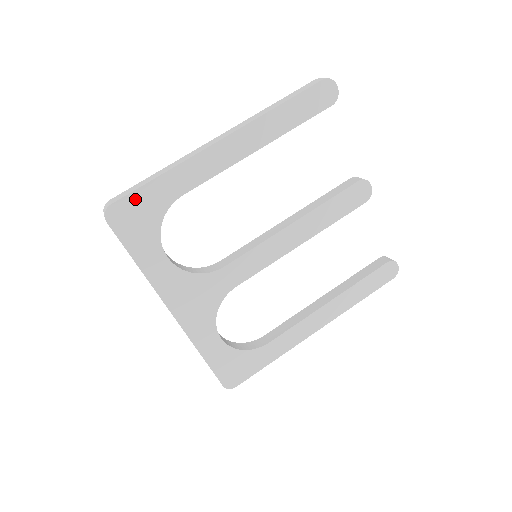
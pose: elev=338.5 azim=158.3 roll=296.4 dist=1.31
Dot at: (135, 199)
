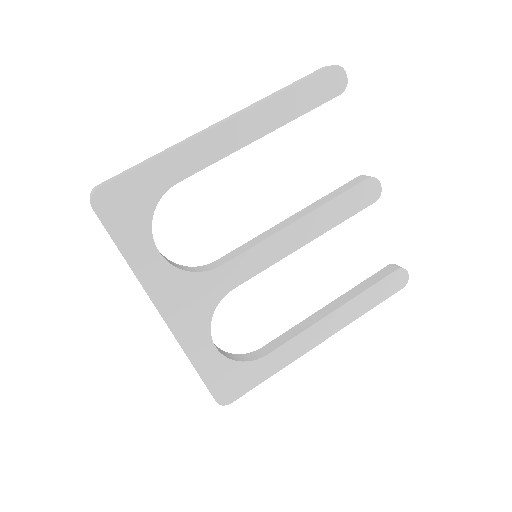
Dot at: (125, 184)
